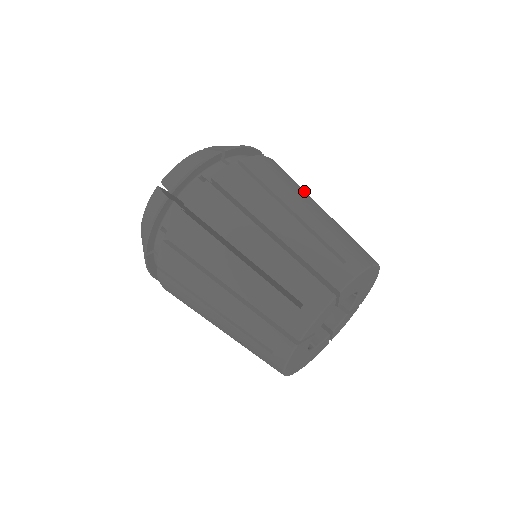
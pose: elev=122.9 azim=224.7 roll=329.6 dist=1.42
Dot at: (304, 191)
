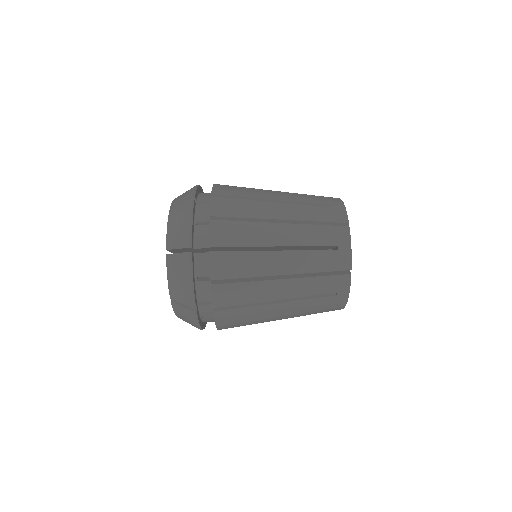
Dot at: occluded
